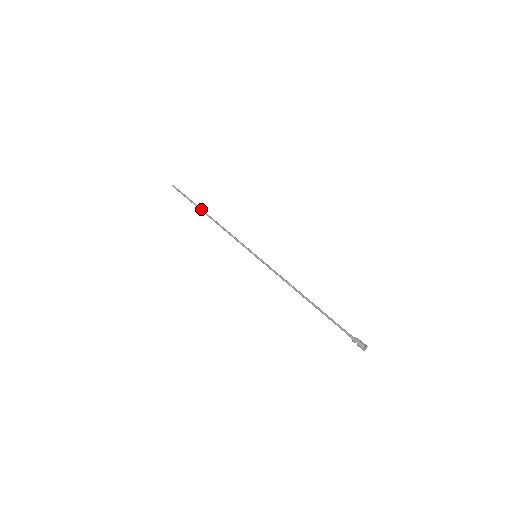
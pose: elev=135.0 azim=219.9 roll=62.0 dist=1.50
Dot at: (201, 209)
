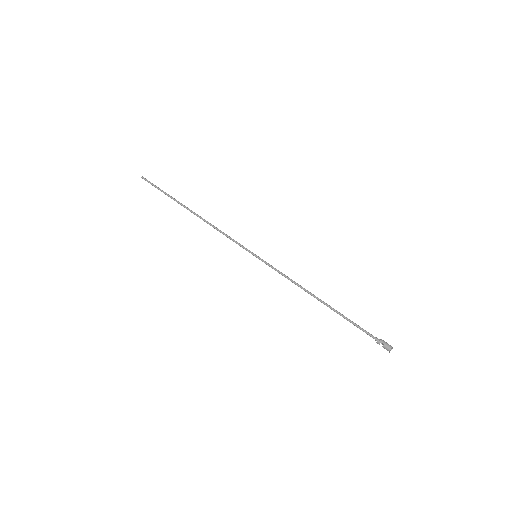
Dot at: (182, 204)
